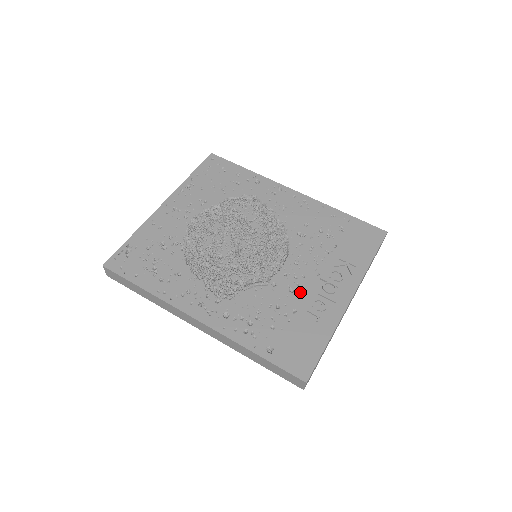
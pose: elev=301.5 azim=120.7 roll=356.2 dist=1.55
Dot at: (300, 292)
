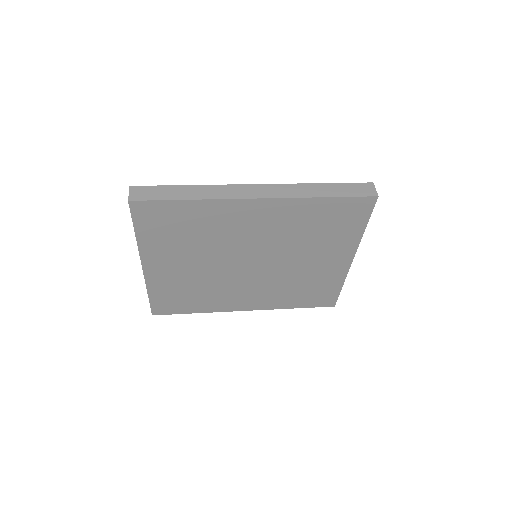
Dot at: occluded
